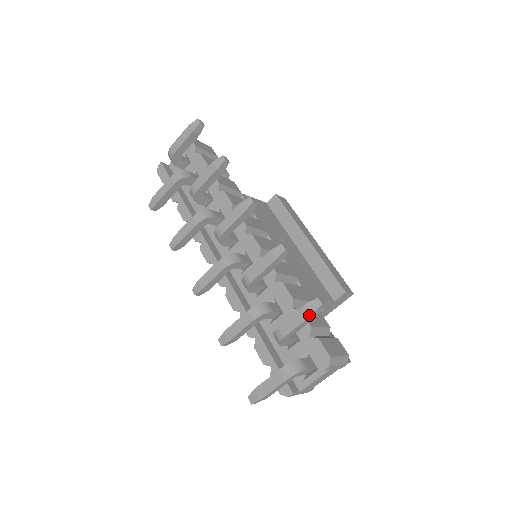
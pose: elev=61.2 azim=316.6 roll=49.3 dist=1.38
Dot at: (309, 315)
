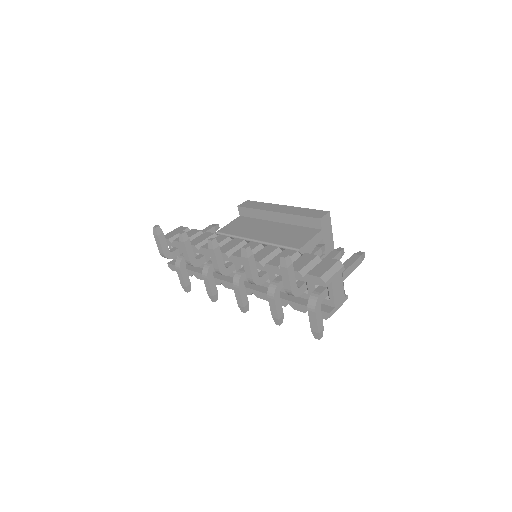
Dot at: (286, 270)
